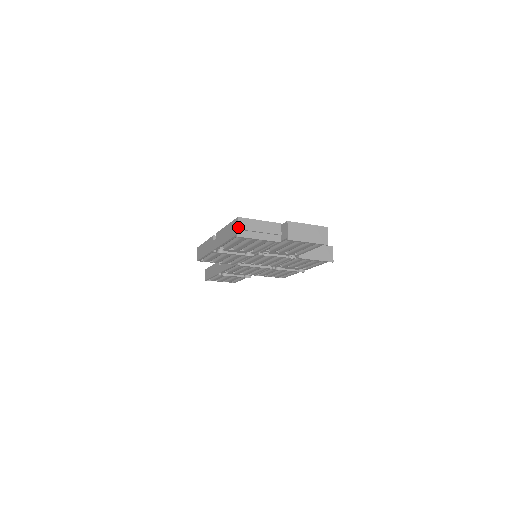
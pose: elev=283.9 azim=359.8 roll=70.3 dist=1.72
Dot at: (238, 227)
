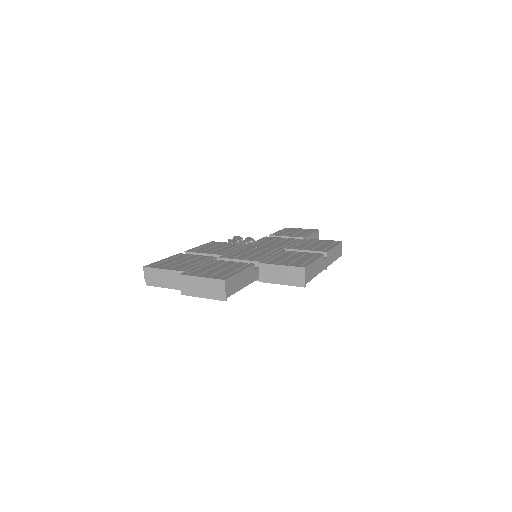
Dot at: (144, 277)
